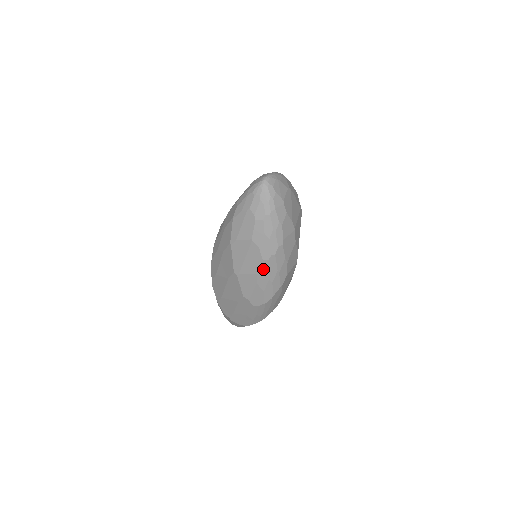
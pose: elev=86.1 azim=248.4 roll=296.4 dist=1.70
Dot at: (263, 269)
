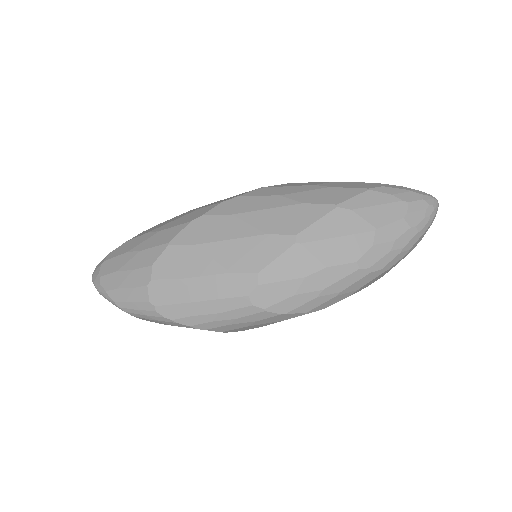
Dot at: (339, 271)
